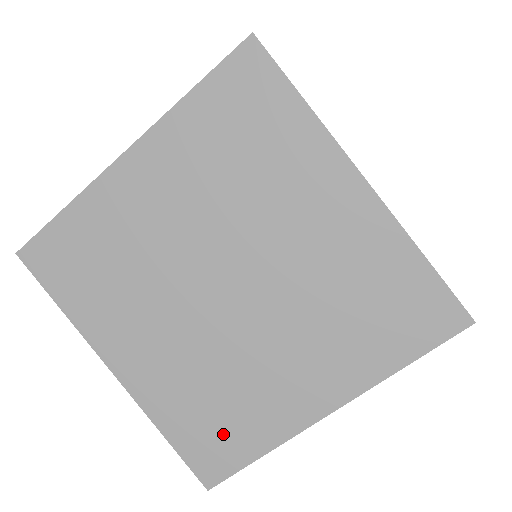
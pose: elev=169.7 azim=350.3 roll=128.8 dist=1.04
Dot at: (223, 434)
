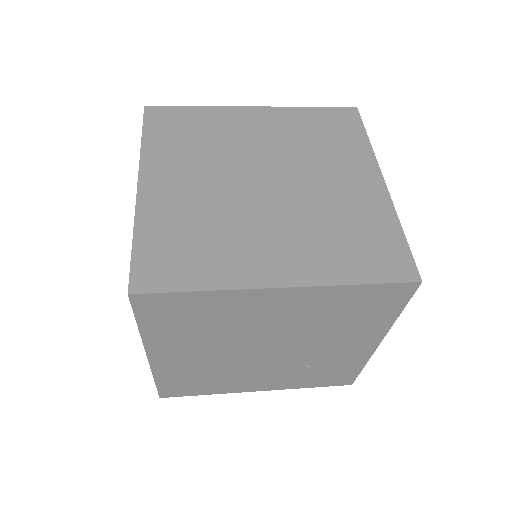
Dot at: (183, 259)
